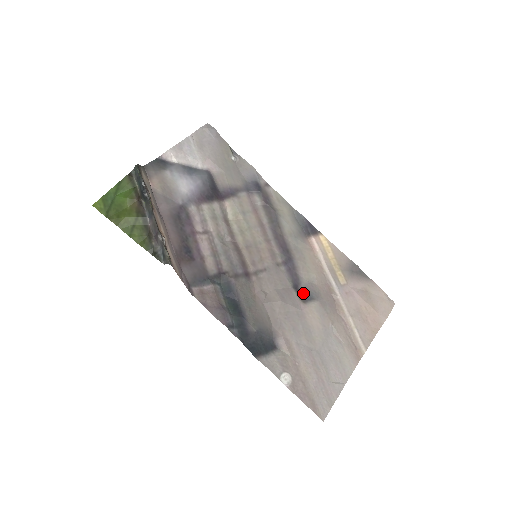
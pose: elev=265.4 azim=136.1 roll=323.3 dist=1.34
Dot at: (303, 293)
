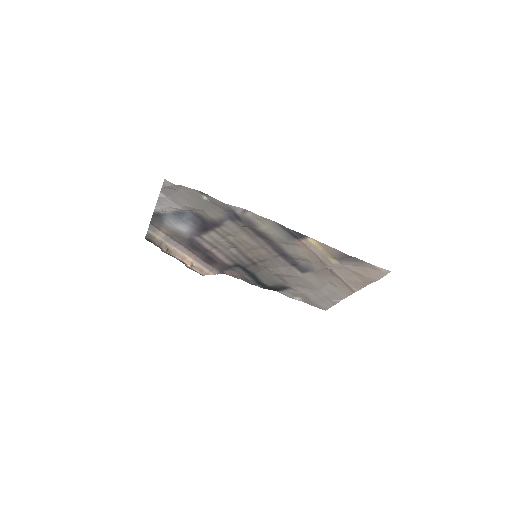
Dot at: (301, 267)
